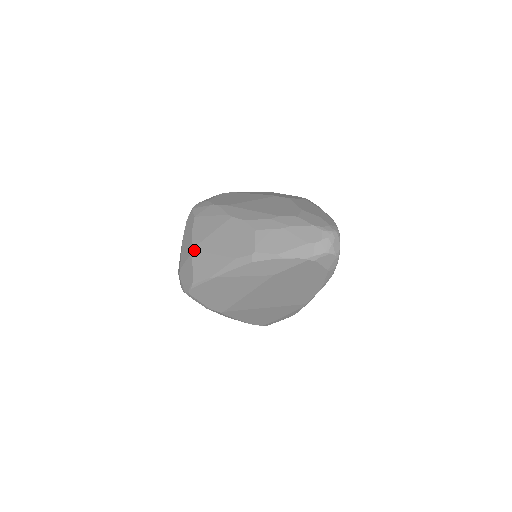
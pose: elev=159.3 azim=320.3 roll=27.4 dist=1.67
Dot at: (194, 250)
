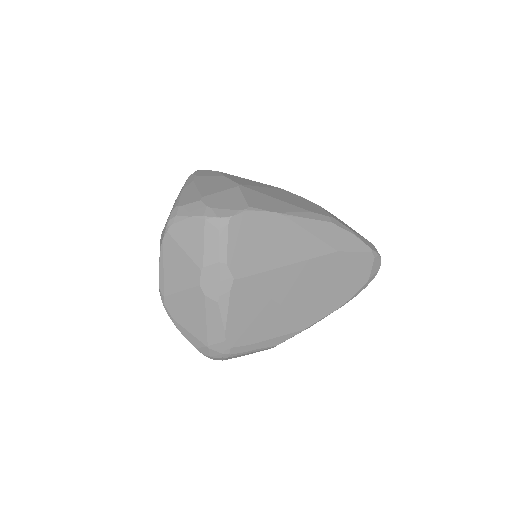
Dot at: (243, 185)
